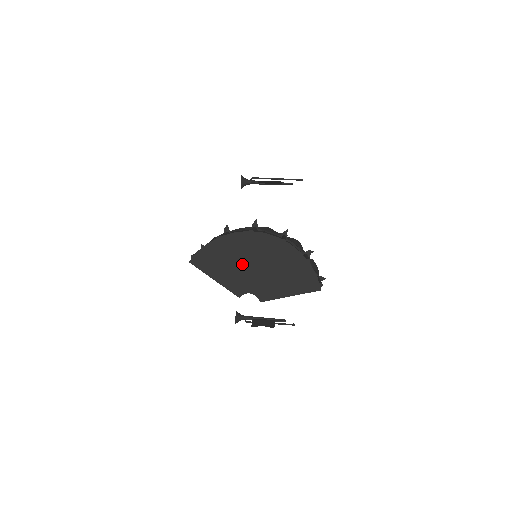
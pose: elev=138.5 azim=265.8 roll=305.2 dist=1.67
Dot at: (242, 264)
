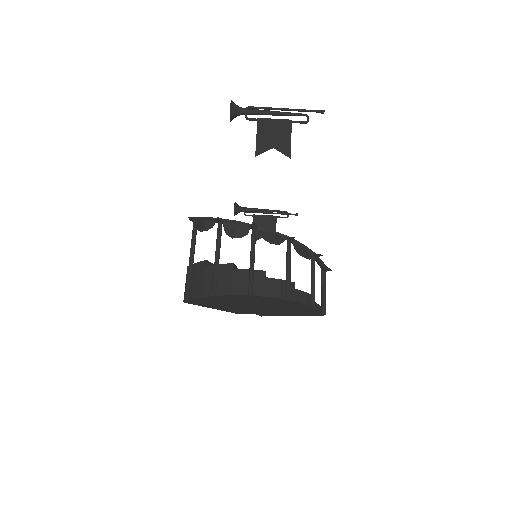
Dot at: (242, 305)
